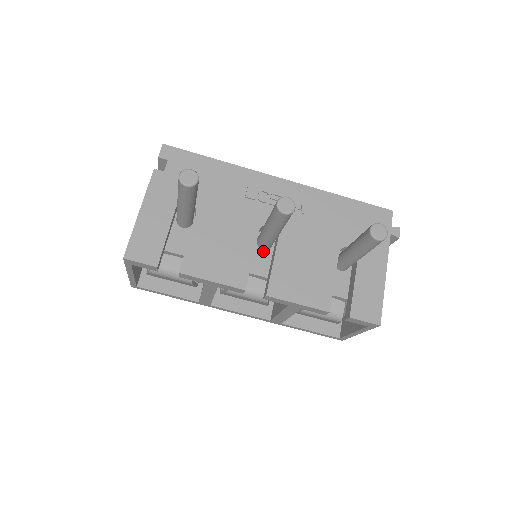
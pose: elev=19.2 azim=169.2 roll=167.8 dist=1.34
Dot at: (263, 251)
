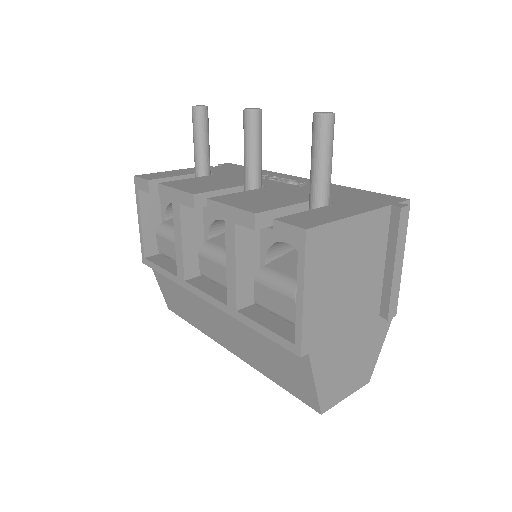
Dot at: occluded
